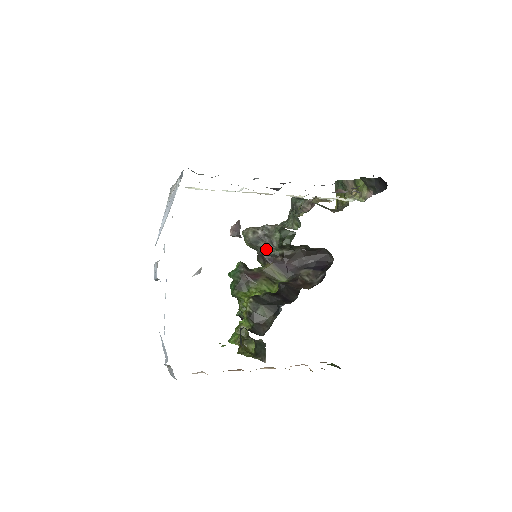
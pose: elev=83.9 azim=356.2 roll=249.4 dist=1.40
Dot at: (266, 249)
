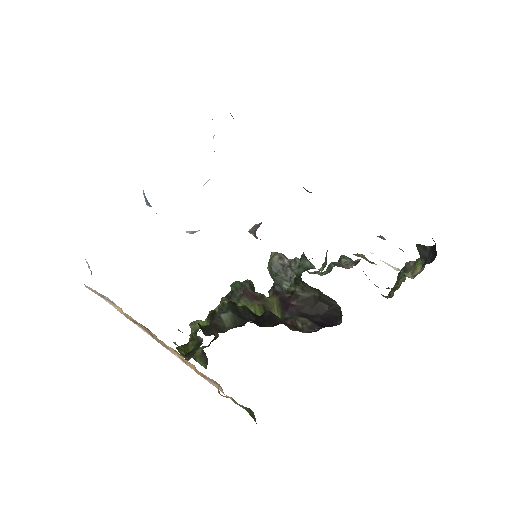
Dot at: (281, 279)
